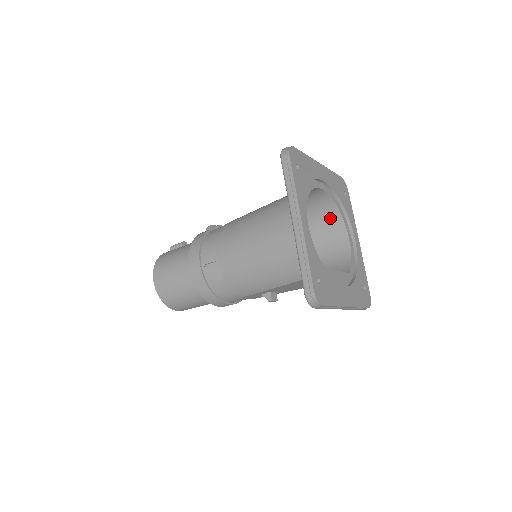
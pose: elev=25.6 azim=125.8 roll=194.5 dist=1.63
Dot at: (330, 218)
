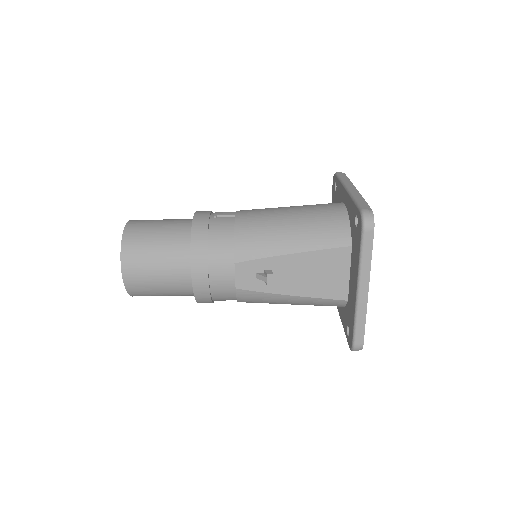
Dot at: occluded
